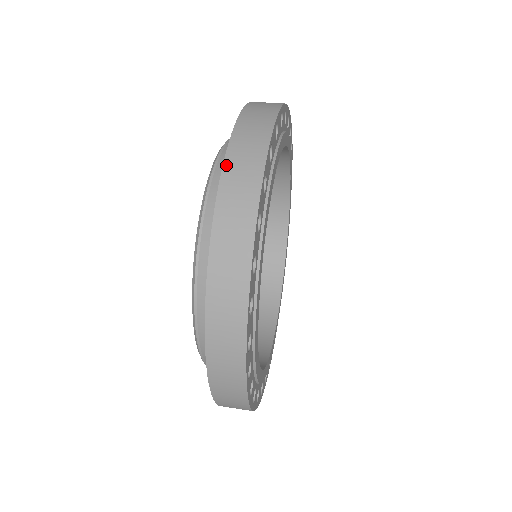
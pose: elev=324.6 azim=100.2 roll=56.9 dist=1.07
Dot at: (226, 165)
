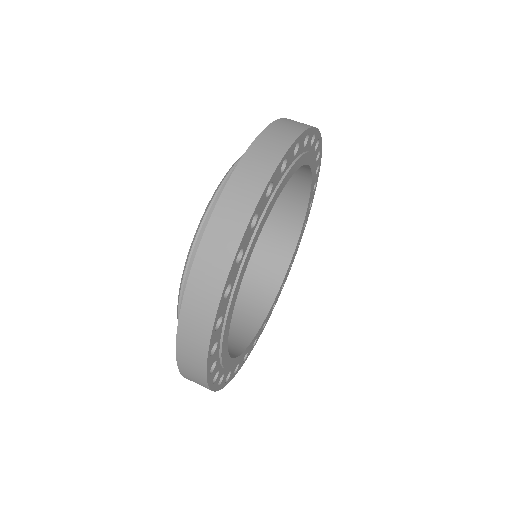
Dot at: (192, 275)
